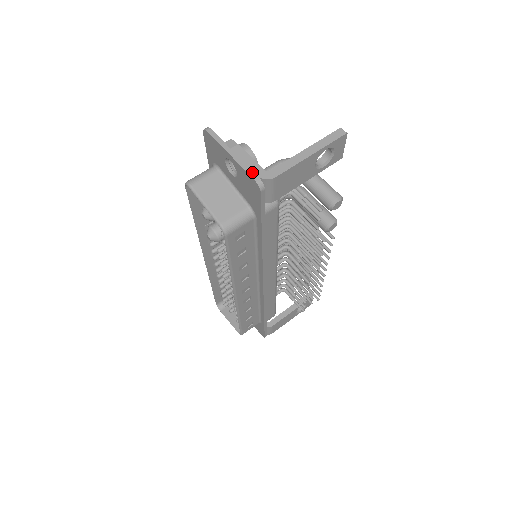
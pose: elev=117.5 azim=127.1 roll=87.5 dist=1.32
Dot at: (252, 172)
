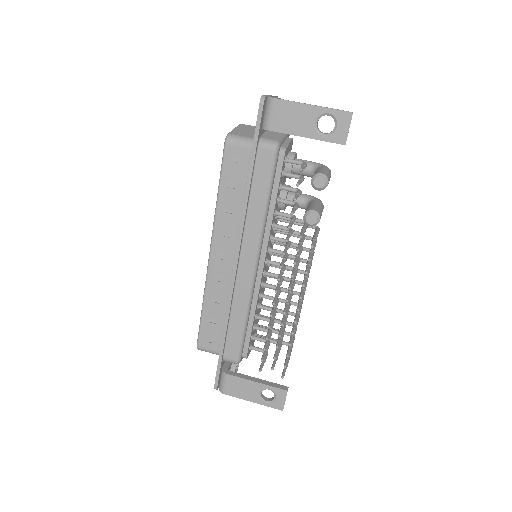
Dot at: occluded
